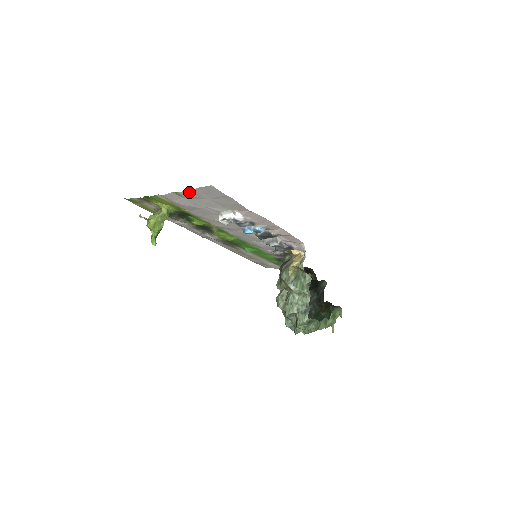
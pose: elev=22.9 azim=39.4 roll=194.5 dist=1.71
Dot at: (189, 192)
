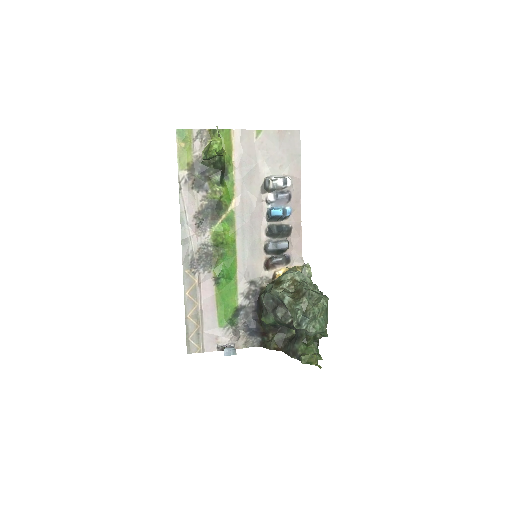
Dot at: (273, 133)
